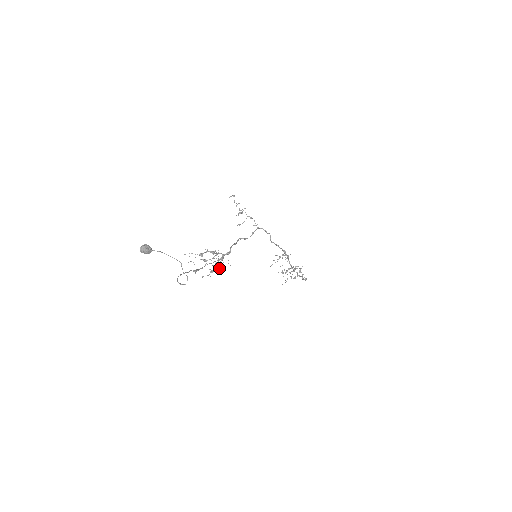
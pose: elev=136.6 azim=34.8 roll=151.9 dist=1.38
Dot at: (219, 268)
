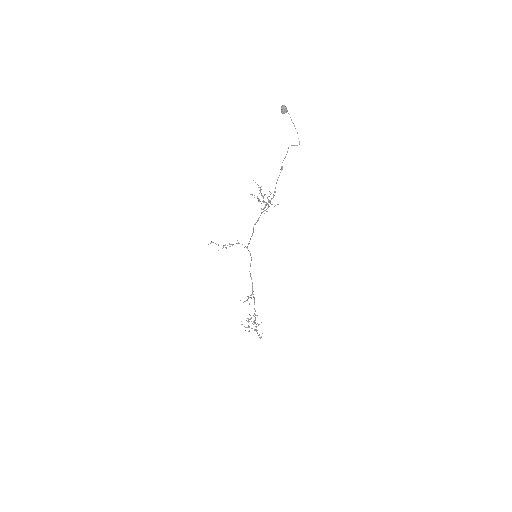
Dot at: occluded
